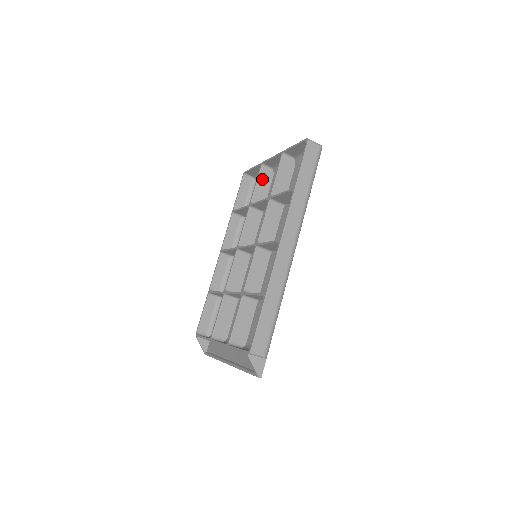
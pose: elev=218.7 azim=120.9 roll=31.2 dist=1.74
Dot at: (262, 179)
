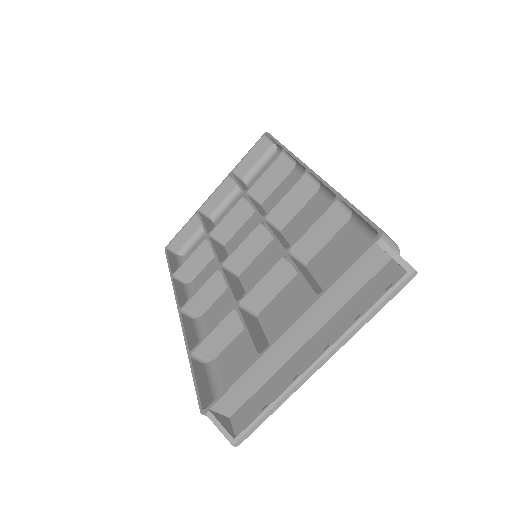
Dot at: (206, 221)
